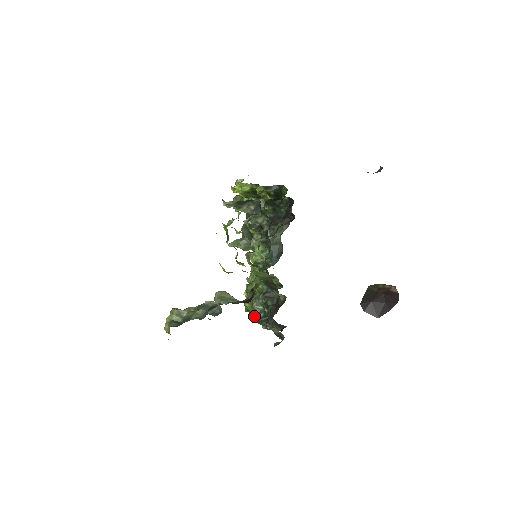
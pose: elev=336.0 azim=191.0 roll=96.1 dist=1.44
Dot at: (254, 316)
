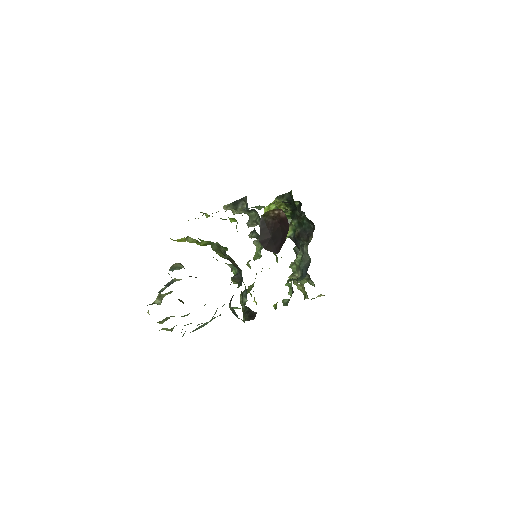
Dot at: occluded
